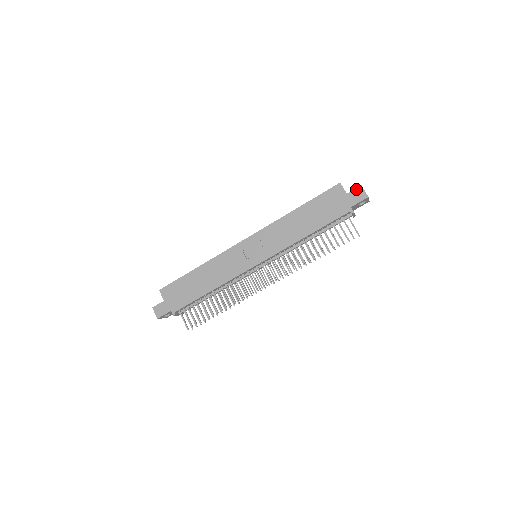
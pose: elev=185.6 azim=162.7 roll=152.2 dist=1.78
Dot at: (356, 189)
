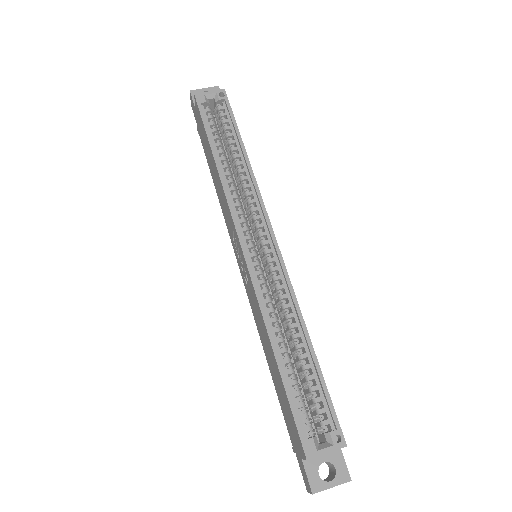
Dot at: (308, 481)
